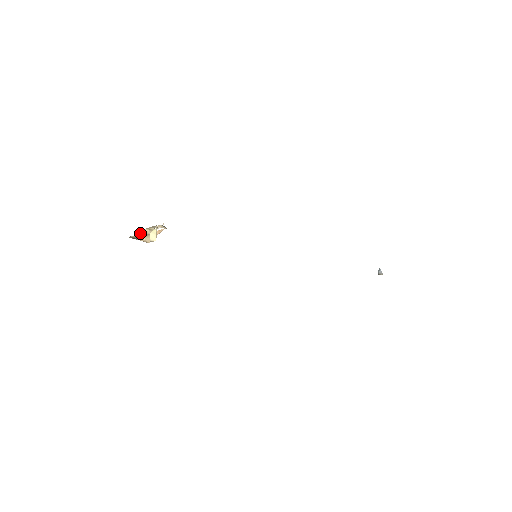
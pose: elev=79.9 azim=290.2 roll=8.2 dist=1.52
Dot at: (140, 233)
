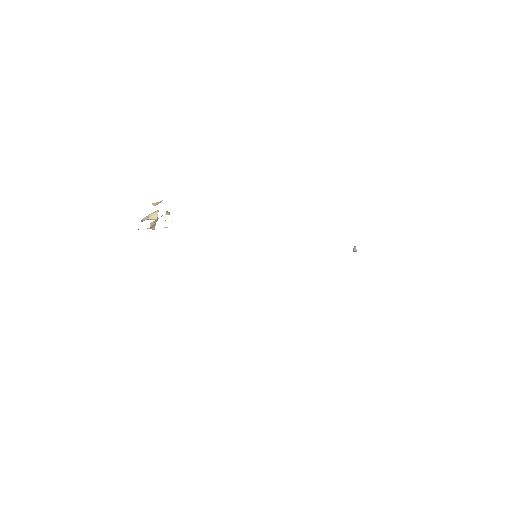
Dot at: (144, 217)
